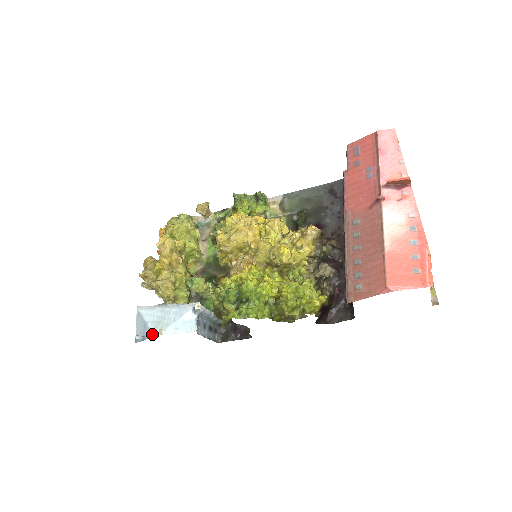
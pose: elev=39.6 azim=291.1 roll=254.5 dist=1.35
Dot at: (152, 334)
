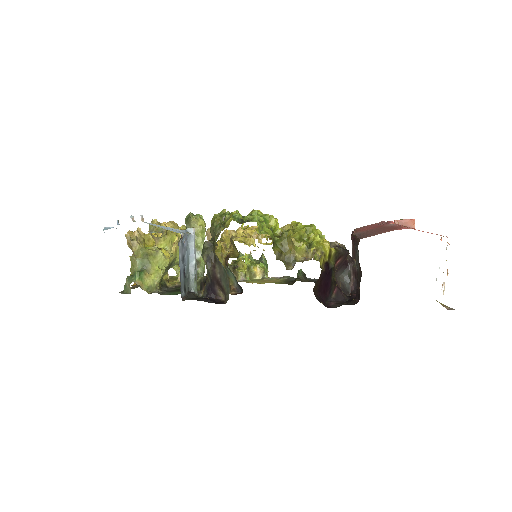
Dot at: (132, 218)
